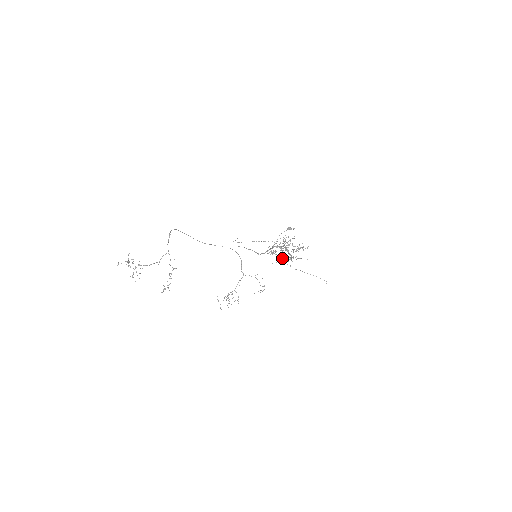
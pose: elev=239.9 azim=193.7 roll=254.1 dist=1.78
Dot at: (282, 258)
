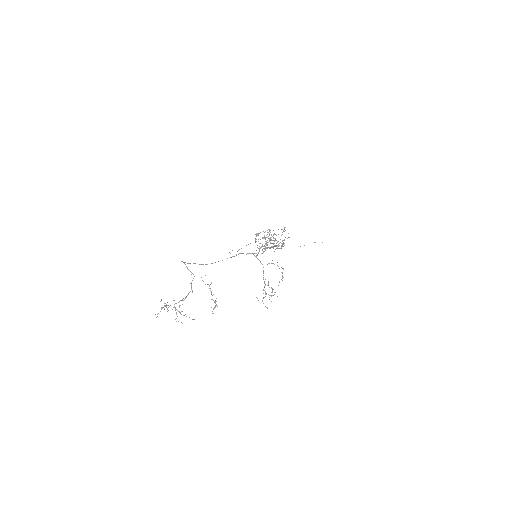
Dot at: occluded
